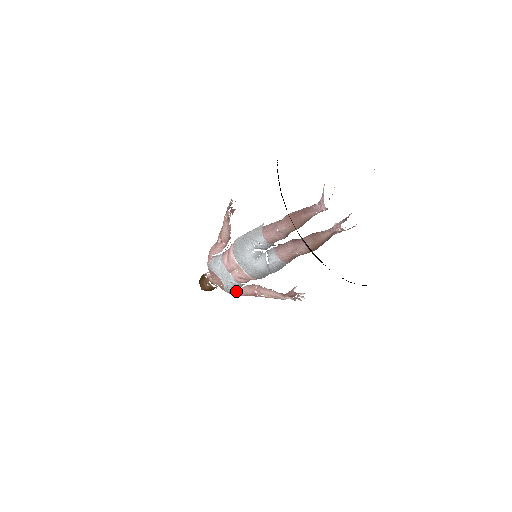
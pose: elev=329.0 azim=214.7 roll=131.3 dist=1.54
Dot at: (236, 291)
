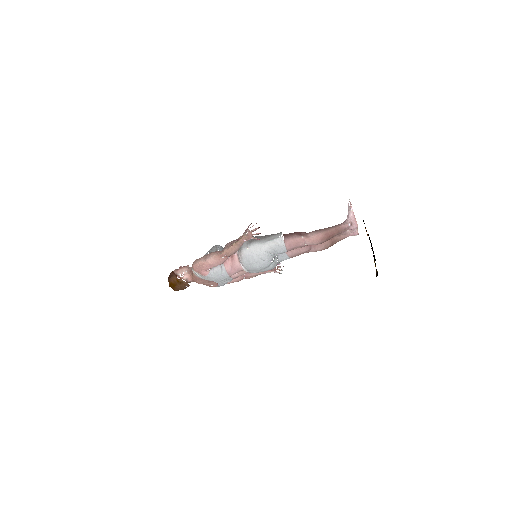
Dot at: occluded
